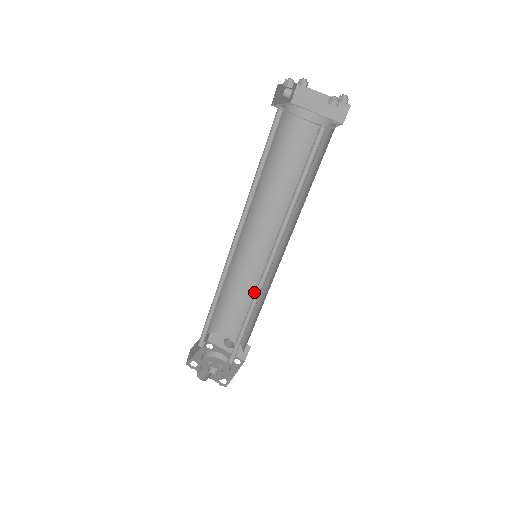
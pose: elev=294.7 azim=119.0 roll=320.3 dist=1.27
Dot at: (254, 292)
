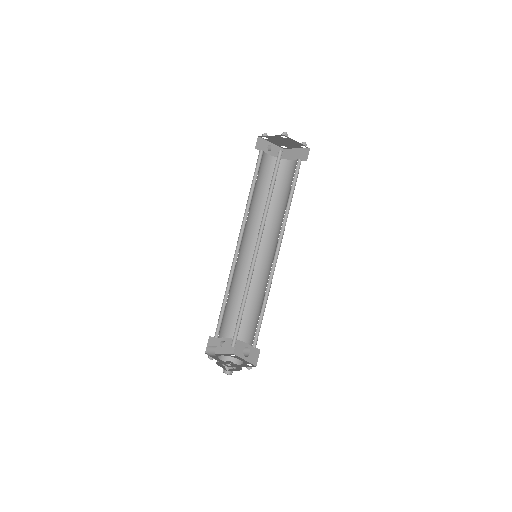
Dot at: (262, 297)
